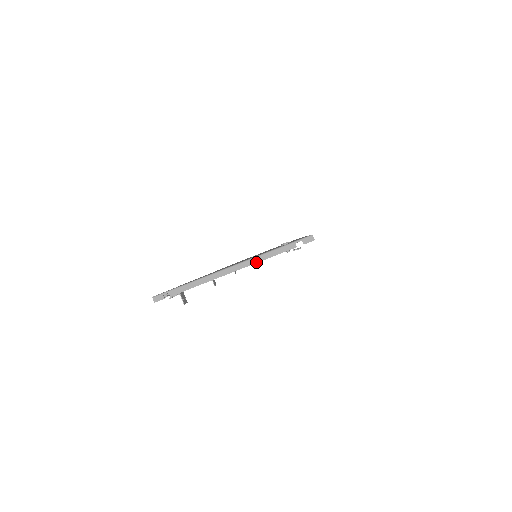
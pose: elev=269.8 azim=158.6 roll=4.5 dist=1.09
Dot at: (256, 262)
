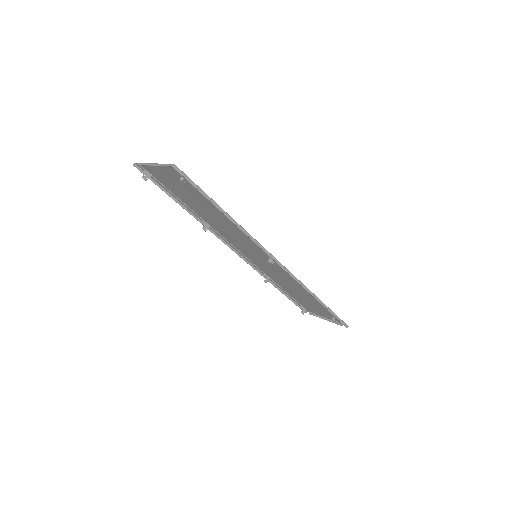
Dot at: (157, 165)
